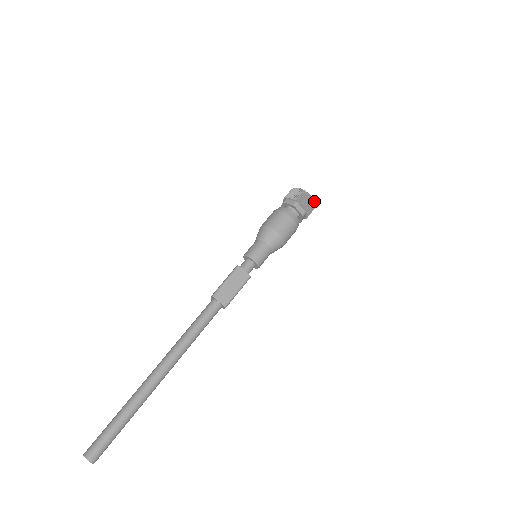
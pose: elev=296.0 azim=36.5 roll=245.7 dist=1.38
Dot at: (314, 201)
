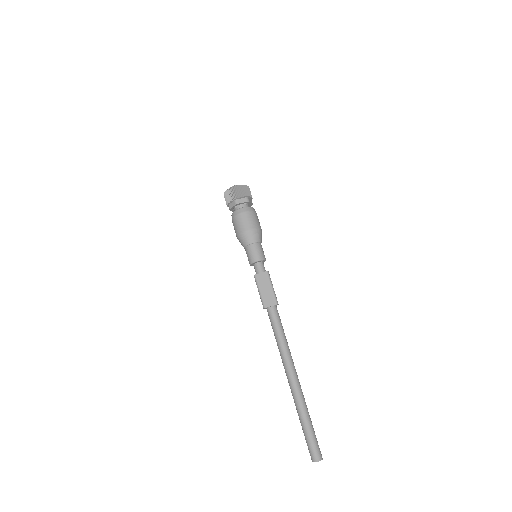
Dot at: (243, 185)
